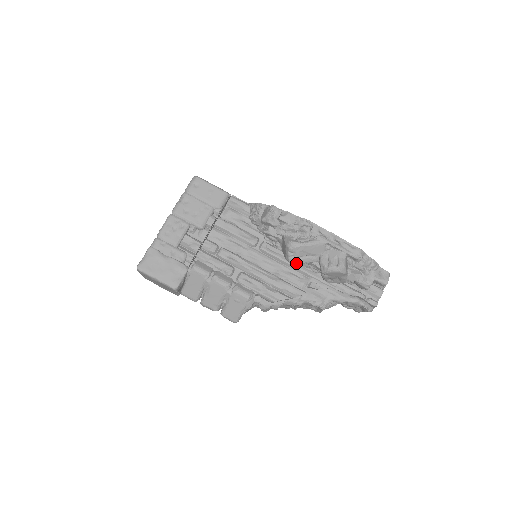
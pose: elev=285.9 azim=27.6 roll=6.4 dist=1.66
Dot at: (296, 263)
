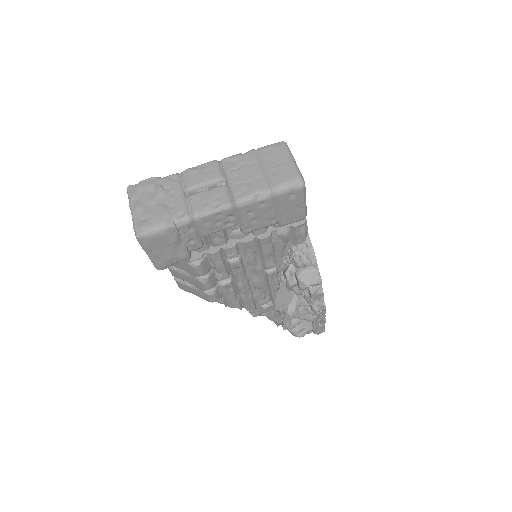
Dot at: occluded
